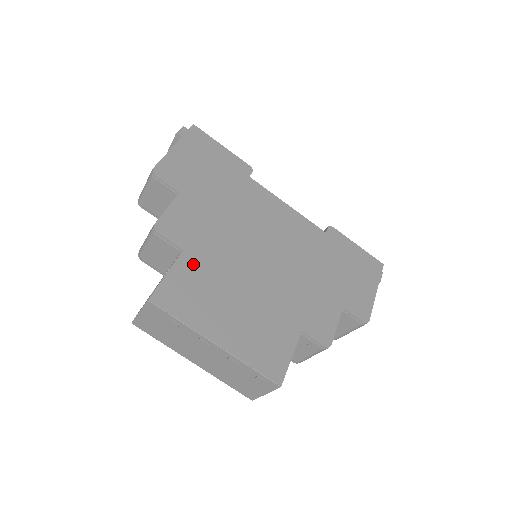
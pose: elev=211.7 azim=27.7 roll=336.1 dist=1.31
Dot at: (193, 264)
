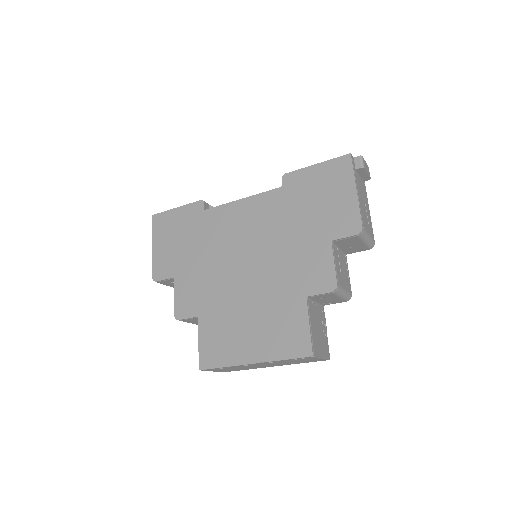
Dot at: (208, 320)
